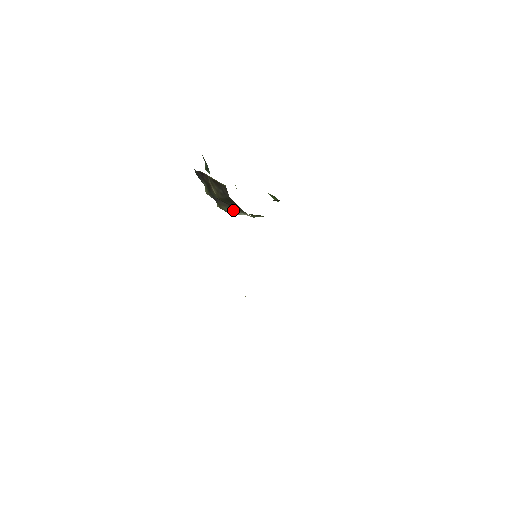
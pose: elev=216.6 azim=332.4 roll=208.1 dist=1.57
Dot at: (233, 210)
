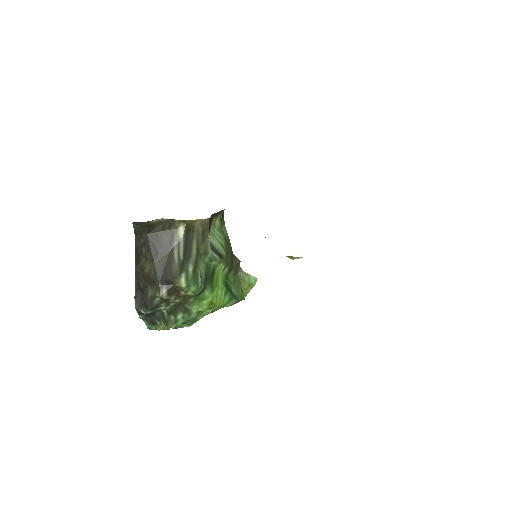
Dot at: (175, 252)
